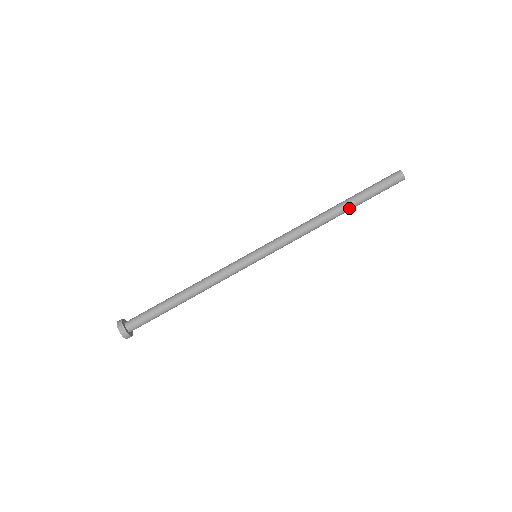
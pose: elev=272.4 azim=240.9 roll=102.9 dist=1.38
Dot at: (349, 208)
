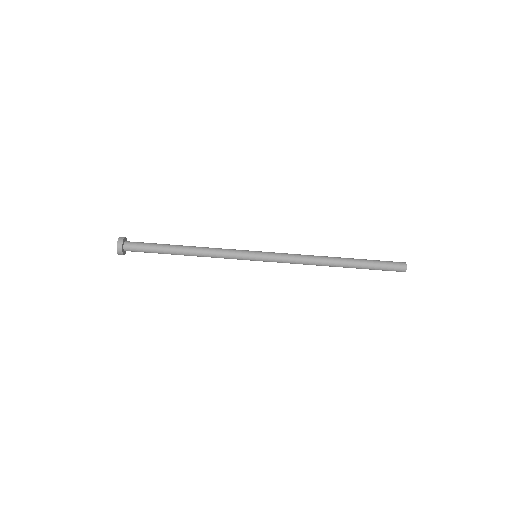
Dot at: (349, 266)
